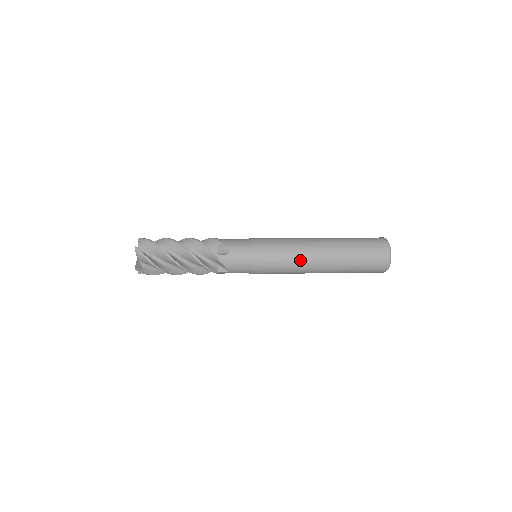
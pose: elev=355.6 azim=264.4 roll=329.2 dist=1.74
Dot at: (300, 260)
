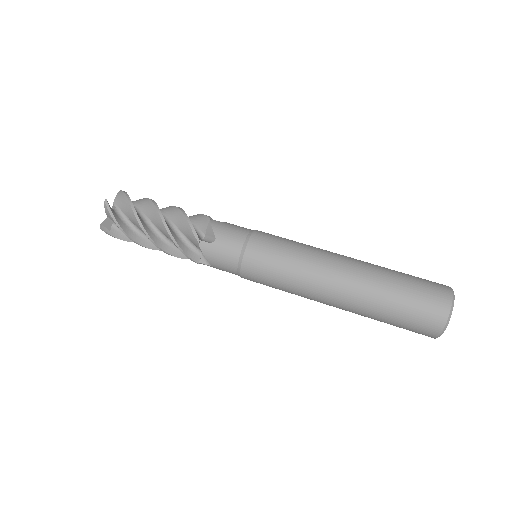
Dot at: (307, 282)
